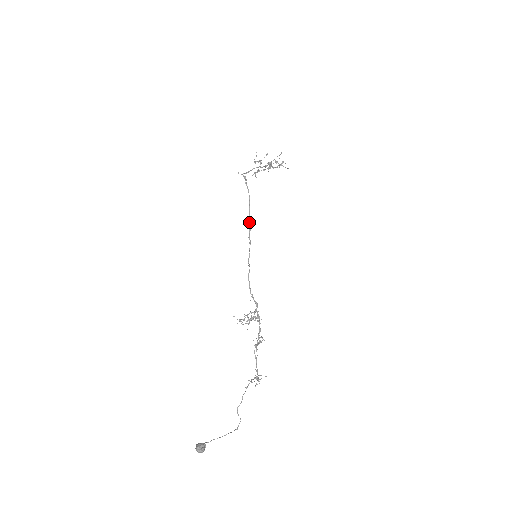
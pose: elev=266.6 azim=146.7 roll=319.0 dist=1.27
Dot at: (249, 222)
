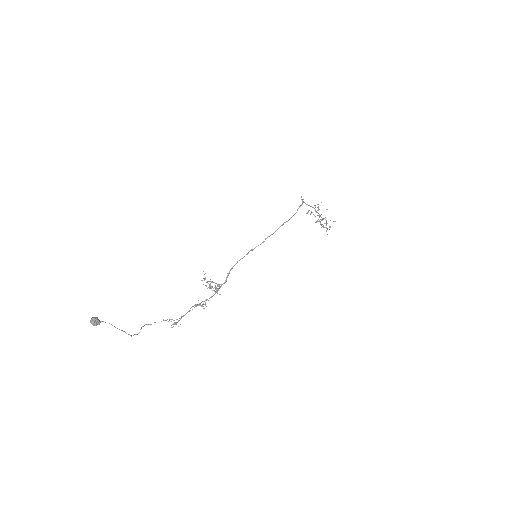
Dot at: (276, 230)
